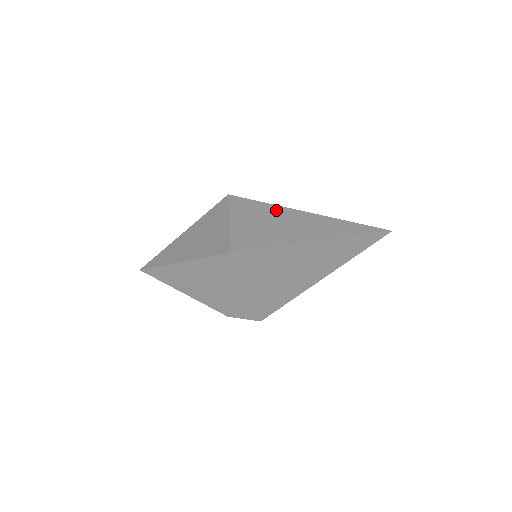
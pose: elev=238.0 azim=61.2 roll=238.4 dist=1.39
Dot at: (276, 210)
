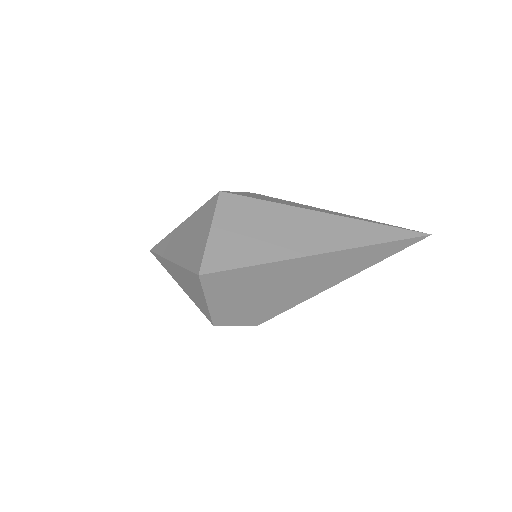
Dot at: (275, 211)
